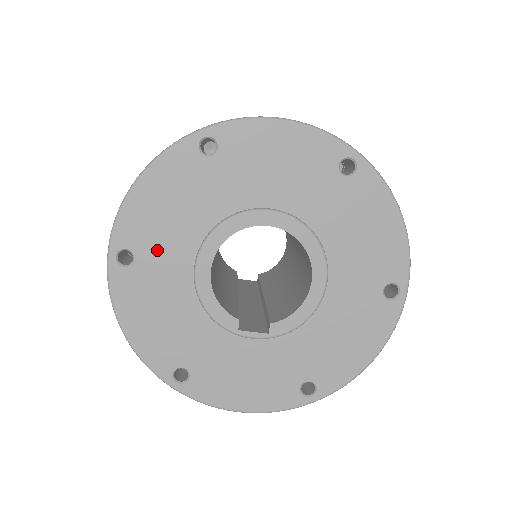
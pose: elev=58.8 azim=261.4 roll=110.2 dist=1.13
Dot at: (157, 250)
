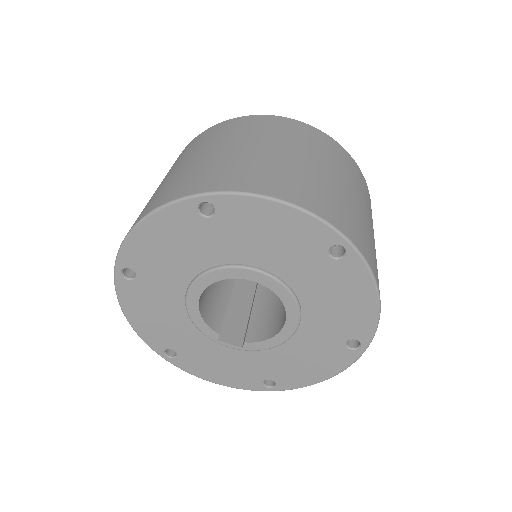
Dot at: (155, 275)
